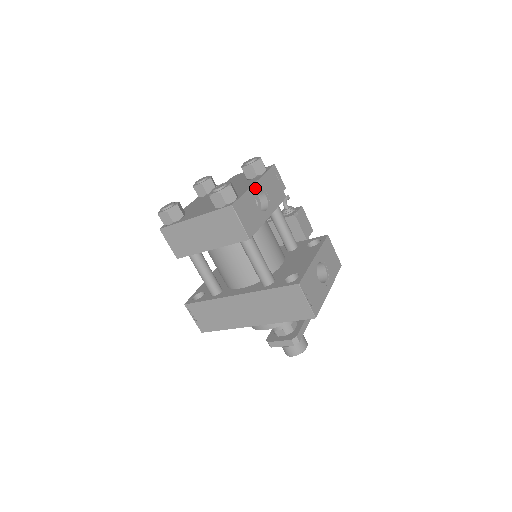
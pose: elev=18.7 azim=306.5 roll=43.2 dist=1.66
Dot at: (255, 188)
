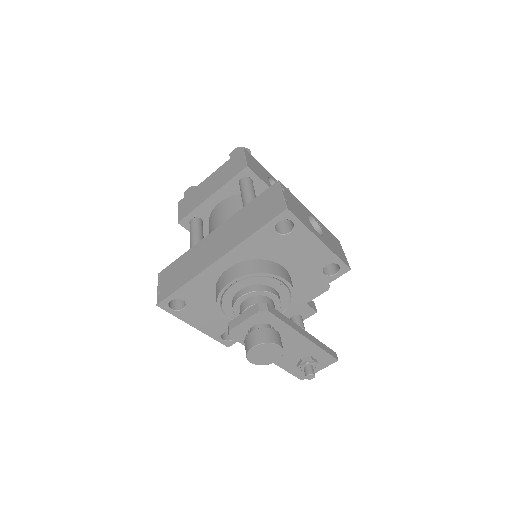
Dot at: (272, 178)
